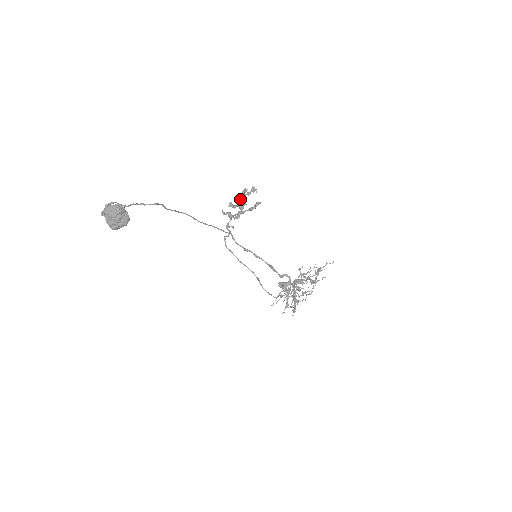
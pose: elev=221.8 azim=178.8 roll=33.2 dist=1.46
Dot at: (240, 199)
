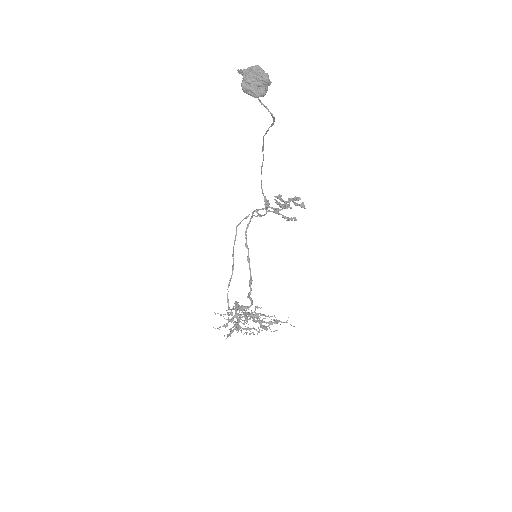
Dot at: (290, 200)
